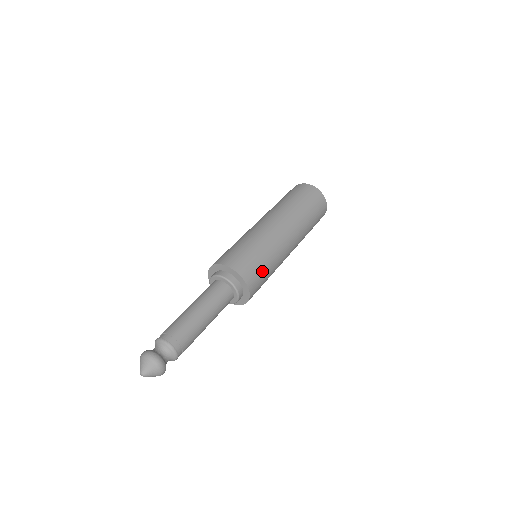
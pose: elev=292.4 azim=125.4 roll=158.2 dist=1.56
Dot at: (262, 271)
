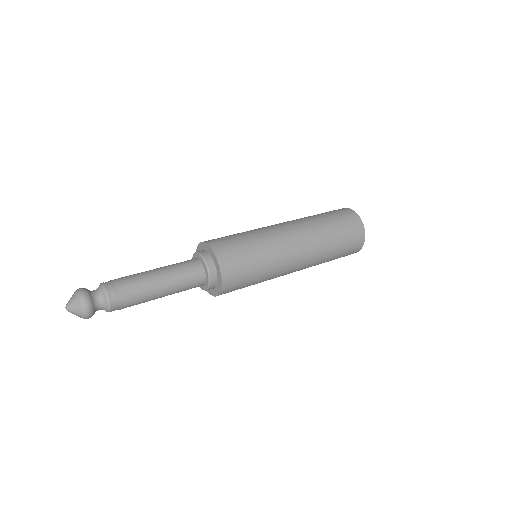
Dot at: (246, 281)
